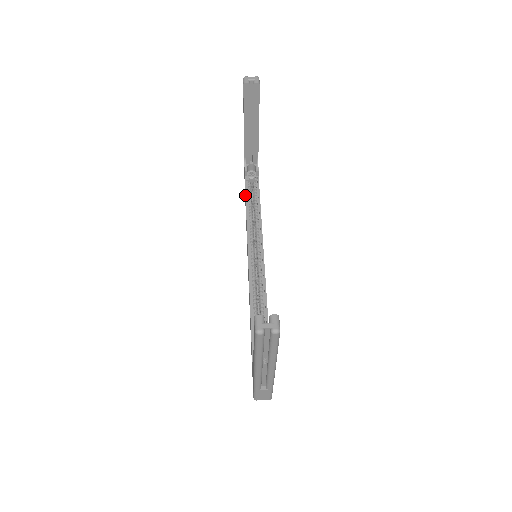
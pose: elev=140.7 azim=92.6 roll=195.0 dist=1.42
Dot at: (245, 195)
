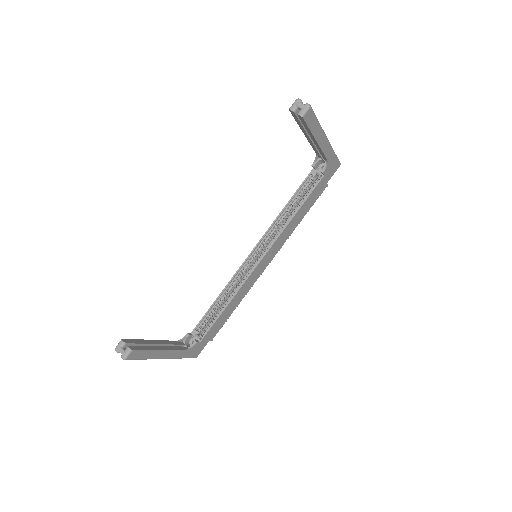
Dot at: (296, 190)
